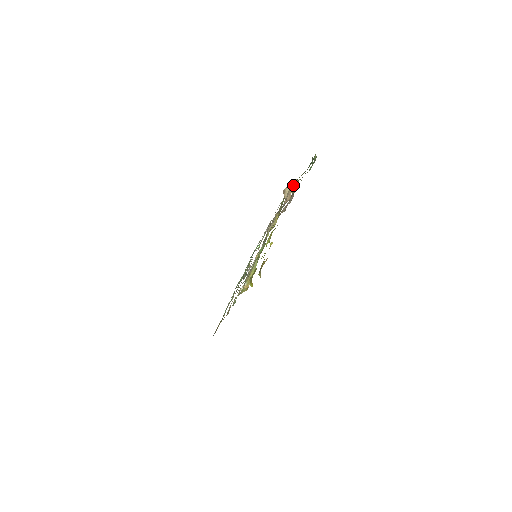
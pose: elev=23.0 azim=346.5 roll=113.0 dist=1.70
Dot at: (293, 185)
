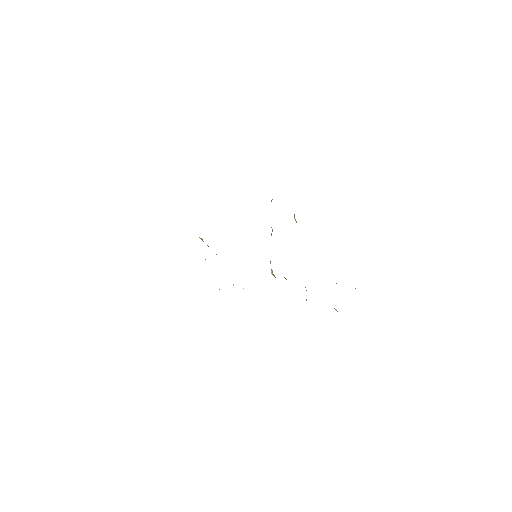
Dot at: occluded
